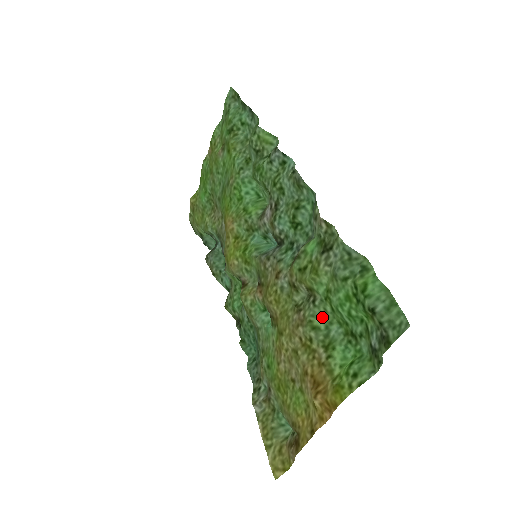
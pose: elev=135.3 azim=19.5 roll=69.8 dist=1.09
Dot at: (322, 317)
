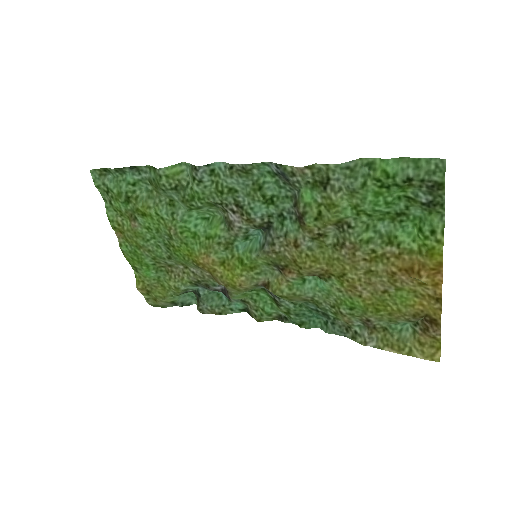
Dot at: (365, 229)
